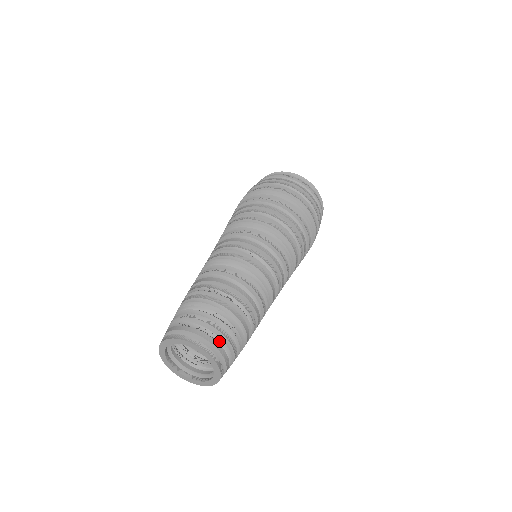
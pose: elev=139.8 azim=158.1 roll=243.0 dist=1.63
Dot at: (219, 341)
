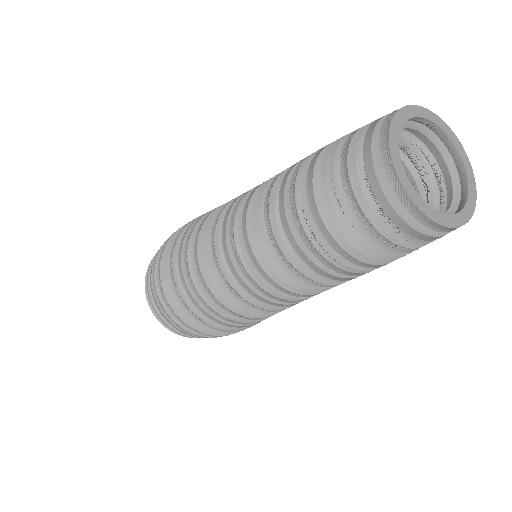
Dot at: occluded
